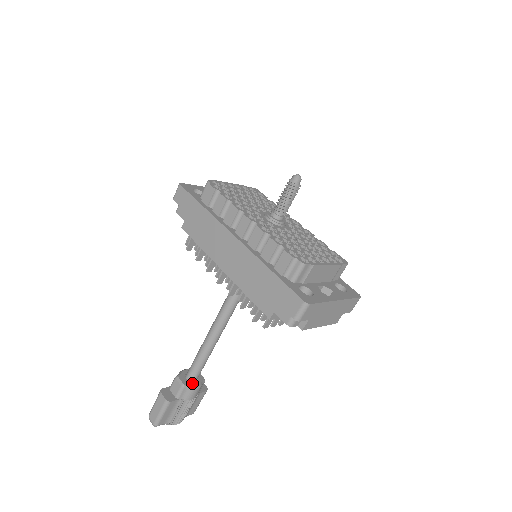
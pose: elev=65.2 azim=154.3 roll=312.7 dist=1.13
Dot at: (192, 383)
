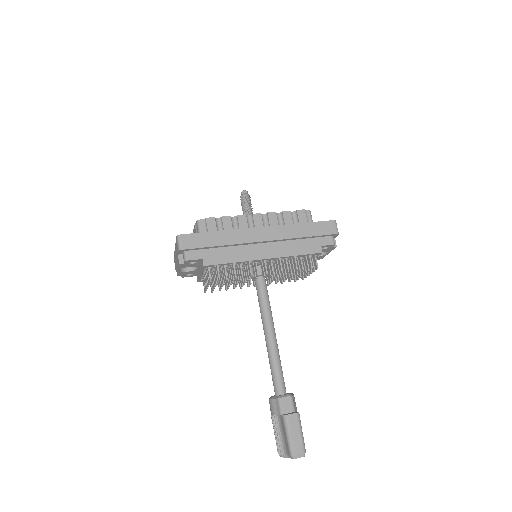
Dot at: (288, 393)
